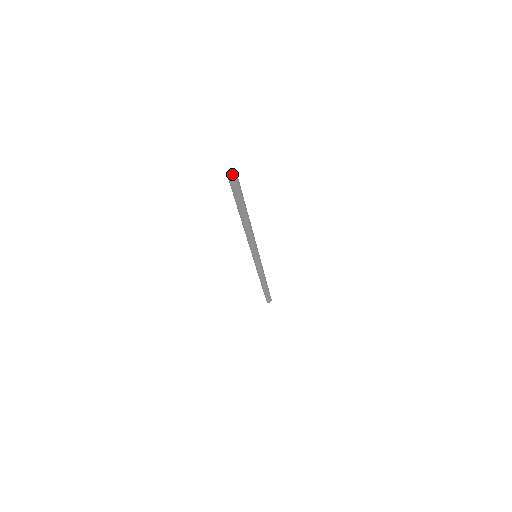
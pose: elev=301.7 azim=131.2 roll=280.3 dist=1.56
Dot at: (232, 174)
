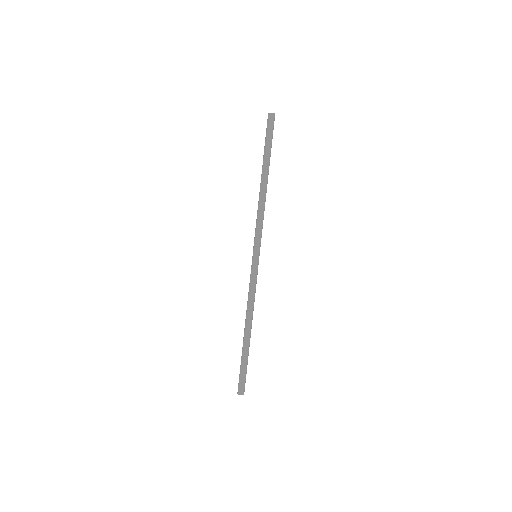
Dot at: (270, 116)
